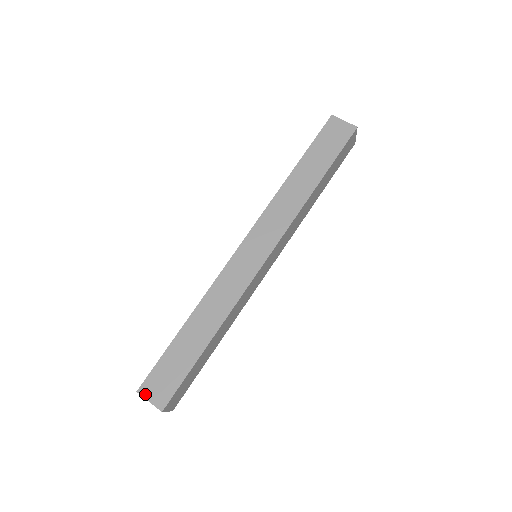
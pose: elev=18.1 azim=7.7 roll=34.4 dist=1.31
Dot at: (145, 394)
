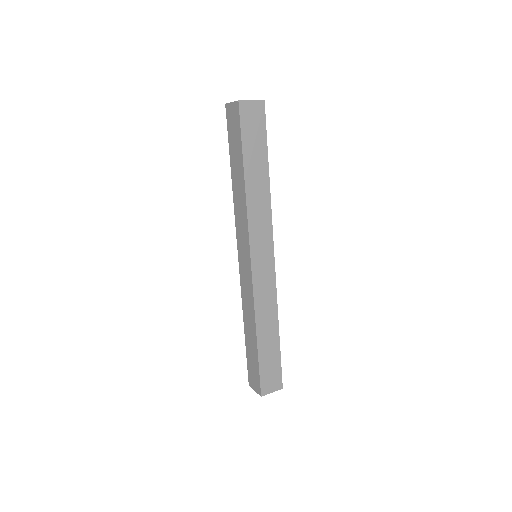
Dot at: (267, 392)
